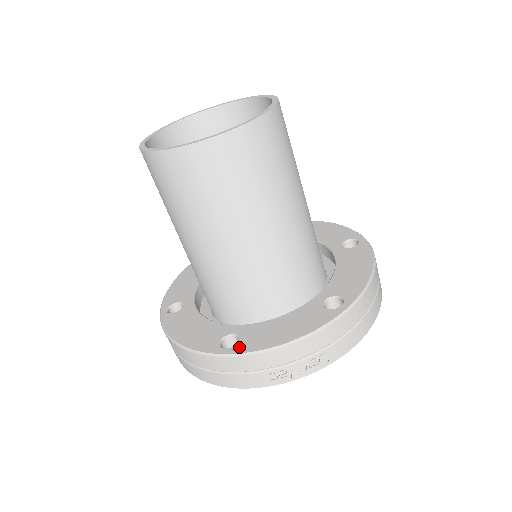
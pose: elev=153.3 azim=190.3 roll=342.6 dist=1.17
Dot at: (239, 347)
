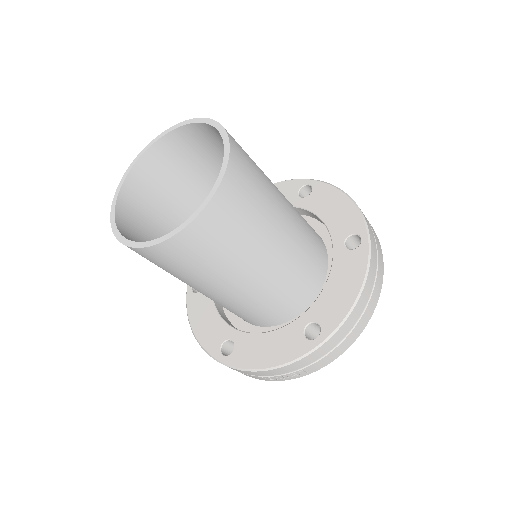
Dot at: (232, 359)
